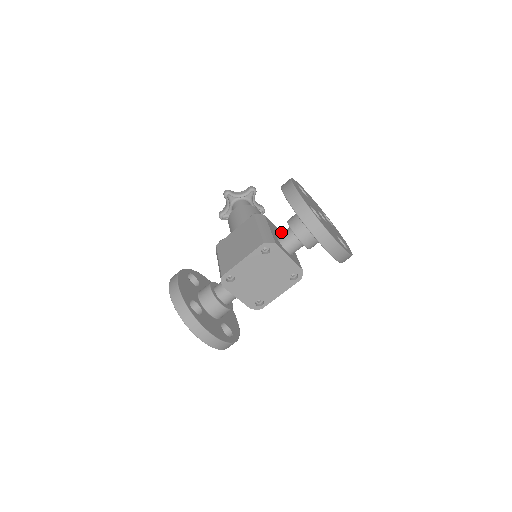
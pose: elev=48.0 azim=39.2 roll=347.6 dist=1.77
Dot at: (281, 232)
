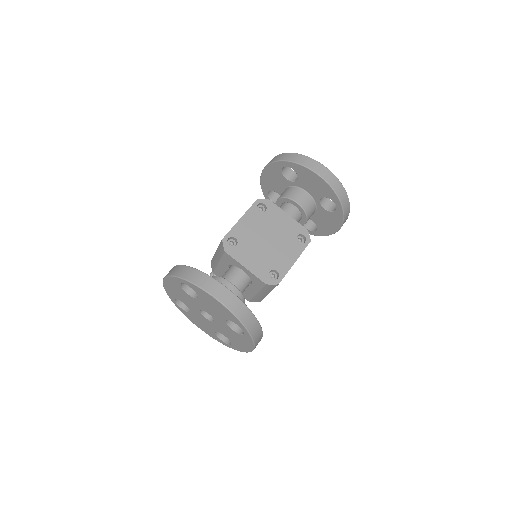
Dot at: occluded
